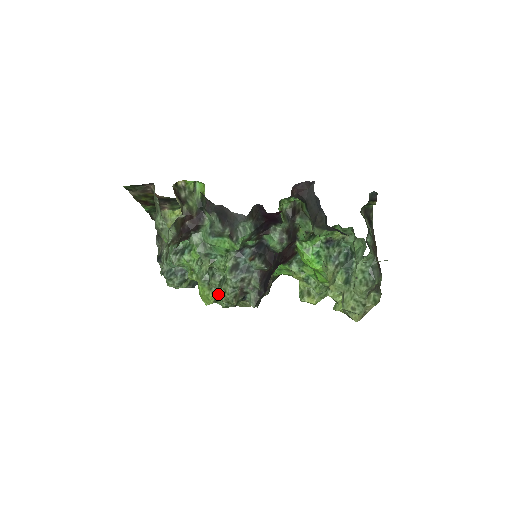
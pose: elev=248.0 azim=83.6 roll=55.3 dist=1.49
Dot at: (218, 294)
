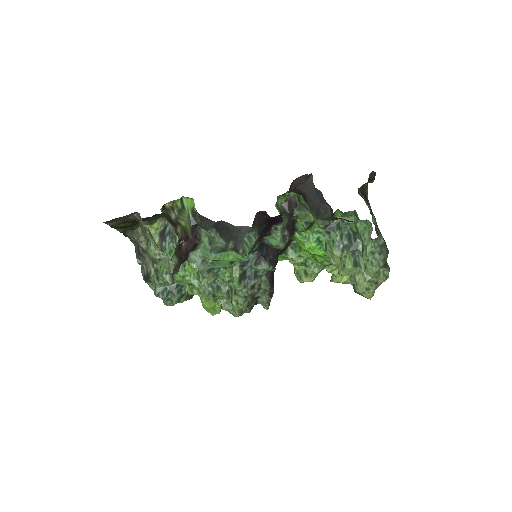
Dot at: (227, 305)
